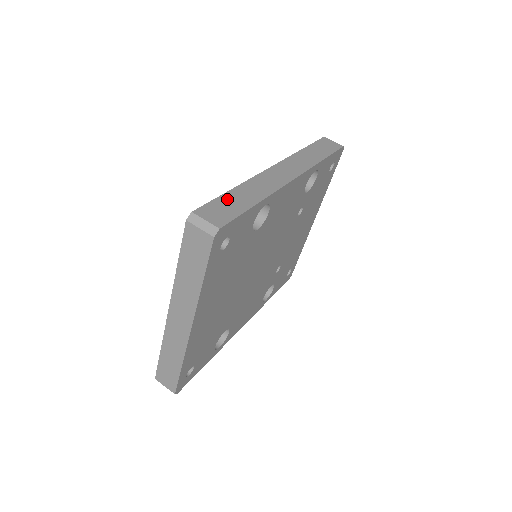
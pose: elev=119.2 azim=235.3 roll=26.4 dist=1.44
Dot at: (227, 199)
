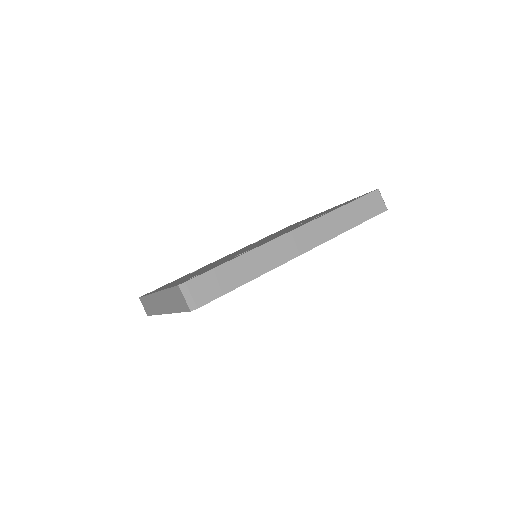
Dot at: (224, 271)
